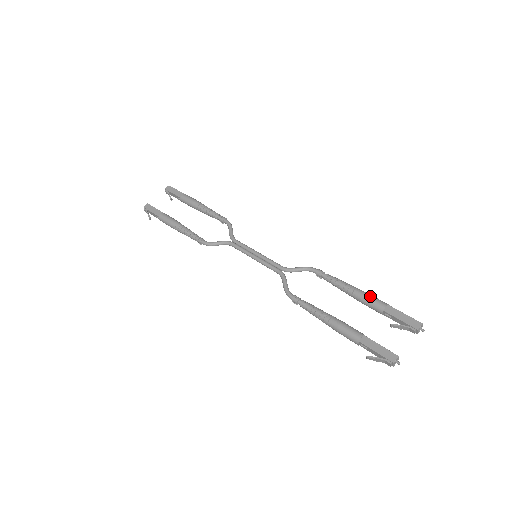
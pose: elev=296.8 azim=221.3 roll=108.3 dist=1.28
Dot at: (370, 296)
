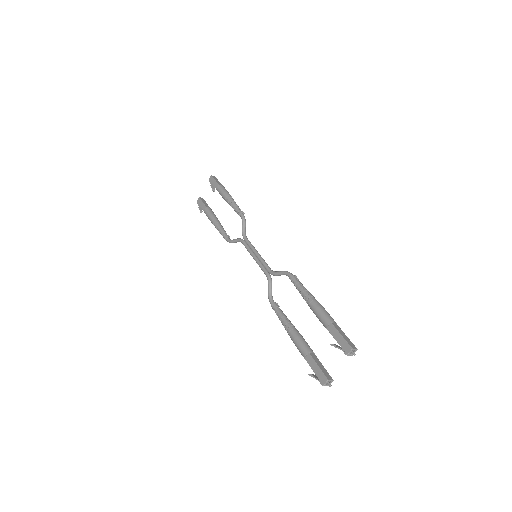
Dot at: (319, 312)
